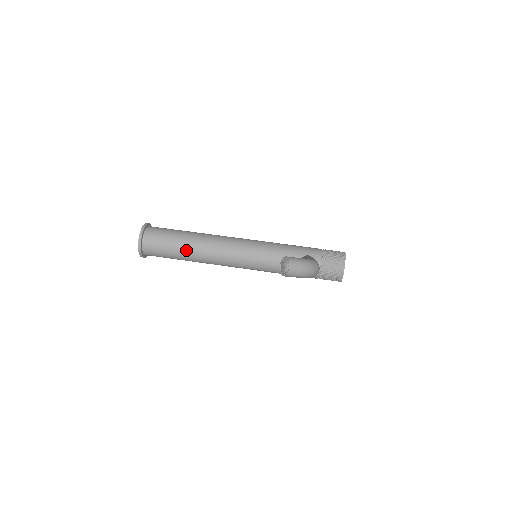
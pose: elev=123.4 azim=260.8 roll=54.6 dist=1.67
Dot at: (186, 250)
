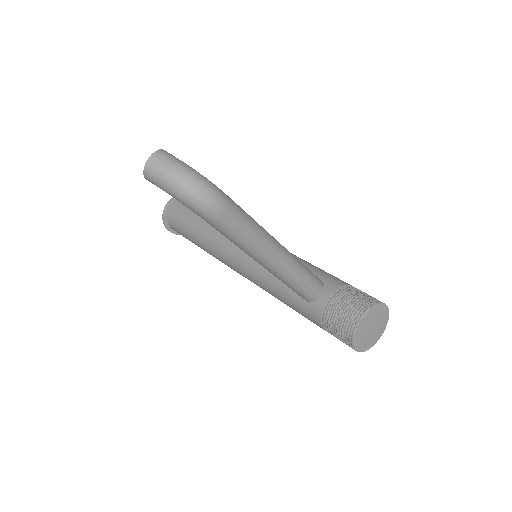
Dot at: (198, 227)
